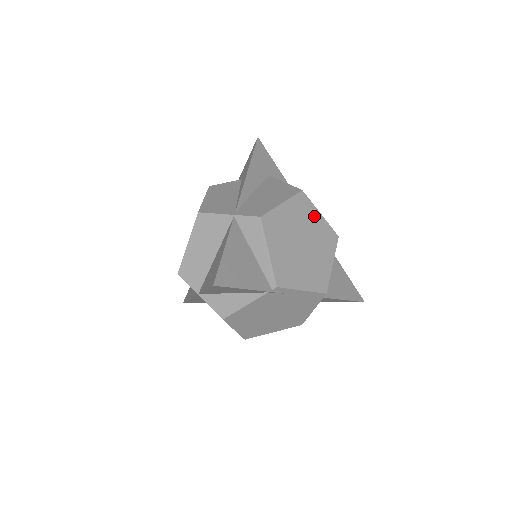
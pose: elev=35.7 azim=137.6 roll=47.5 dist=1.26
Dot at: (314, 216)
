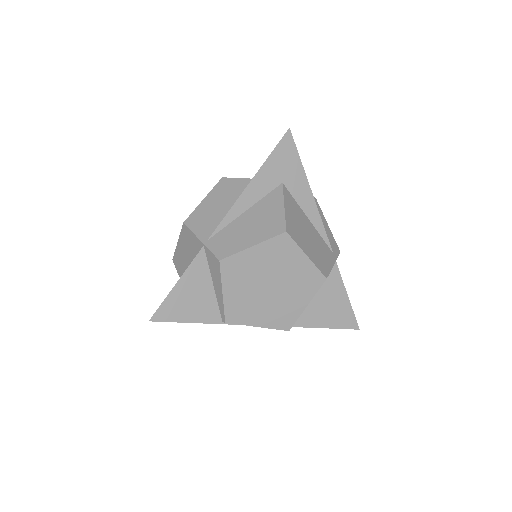
Dot at: (296, 258)
